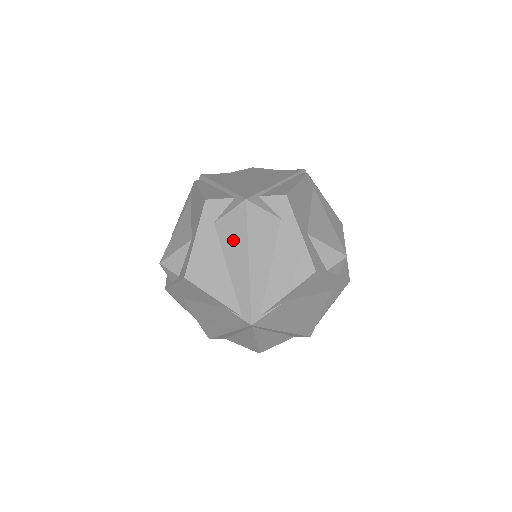
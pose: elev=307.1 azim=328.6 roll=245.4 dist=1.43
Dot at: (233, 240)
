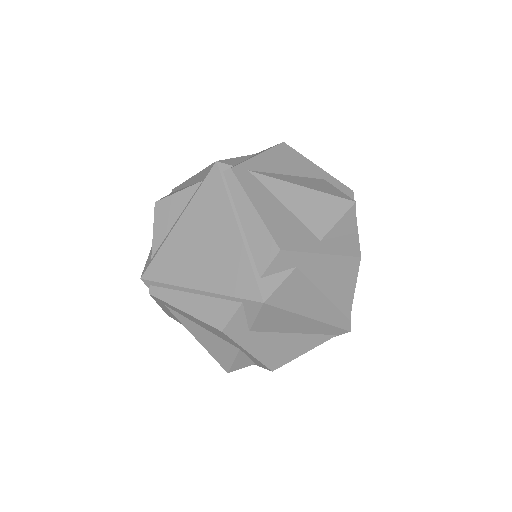
Dot at: (281, 323)
